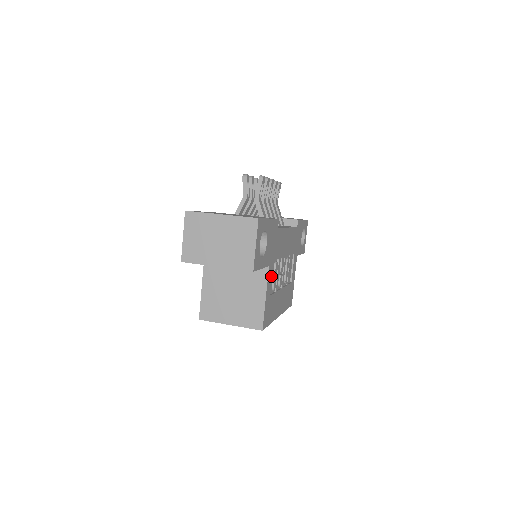
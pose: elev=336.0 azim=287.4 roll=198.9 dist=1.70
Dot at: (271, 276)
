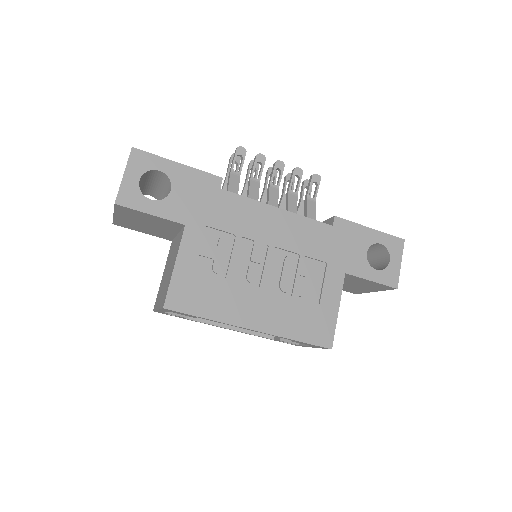
Dot at: (199, 245)
